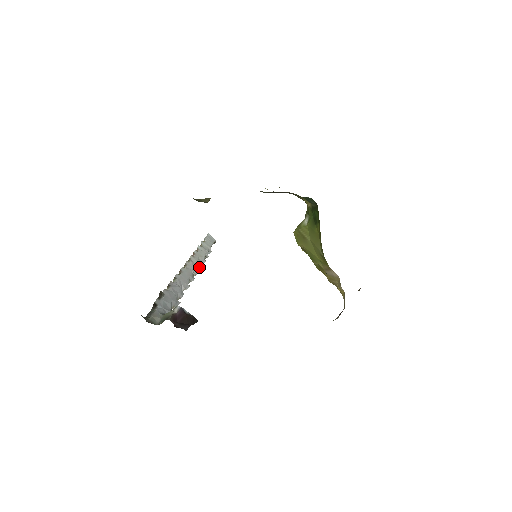
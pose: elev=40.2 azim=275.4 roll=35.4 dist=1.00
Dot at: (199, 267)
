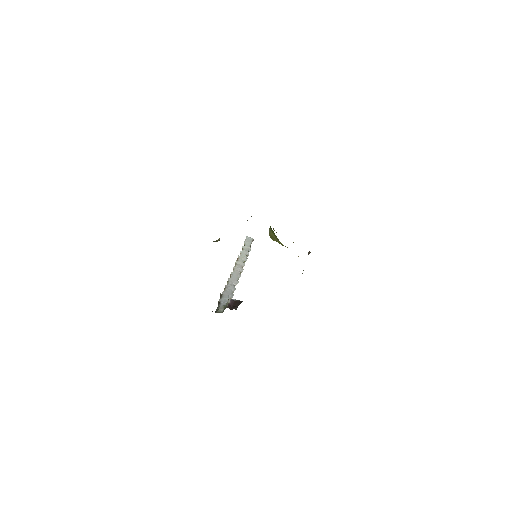
Dot at: (243, 265)
